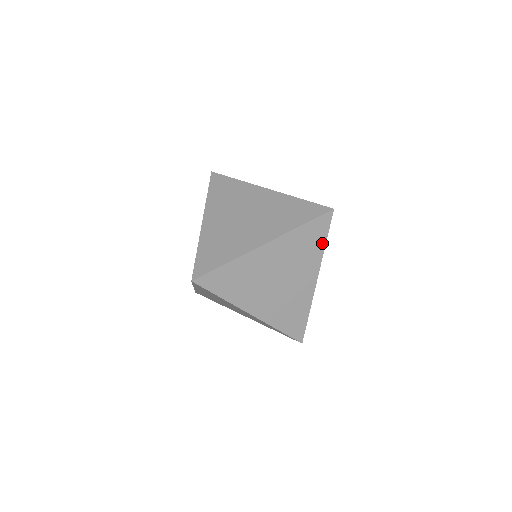
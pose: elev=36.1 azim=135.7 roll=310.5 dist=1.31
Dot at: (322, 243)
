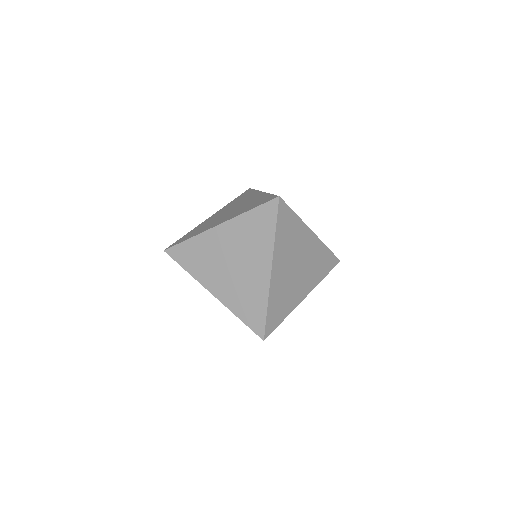
Dot at: occluded
